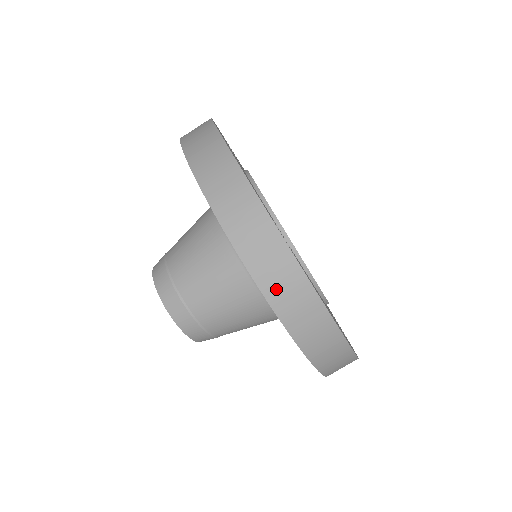
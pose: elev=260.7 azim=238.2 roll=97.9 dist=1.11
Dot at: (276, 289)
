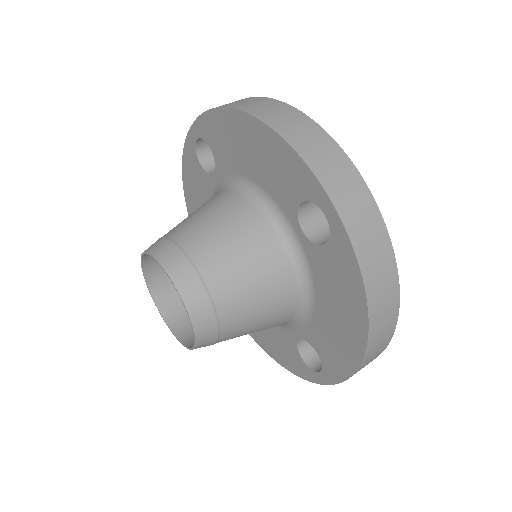
Dot at: occluded
